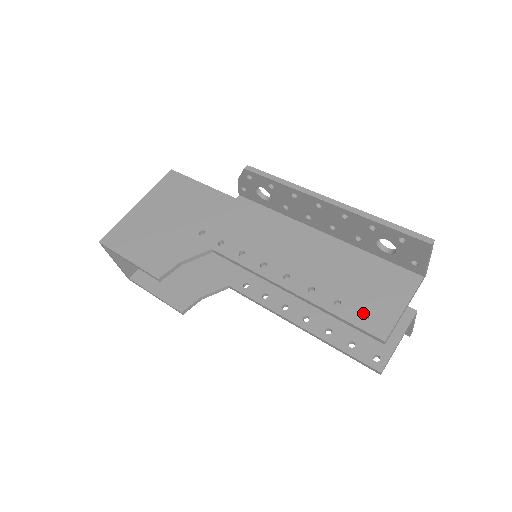
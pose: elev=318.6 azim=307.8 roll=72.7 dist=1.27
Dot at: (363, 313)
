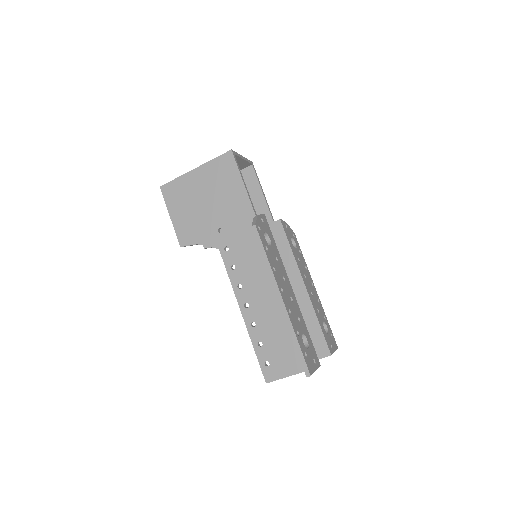
Dot at: (268, 360)
